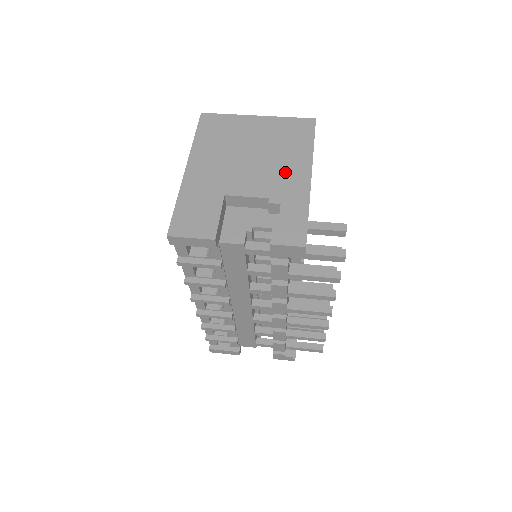
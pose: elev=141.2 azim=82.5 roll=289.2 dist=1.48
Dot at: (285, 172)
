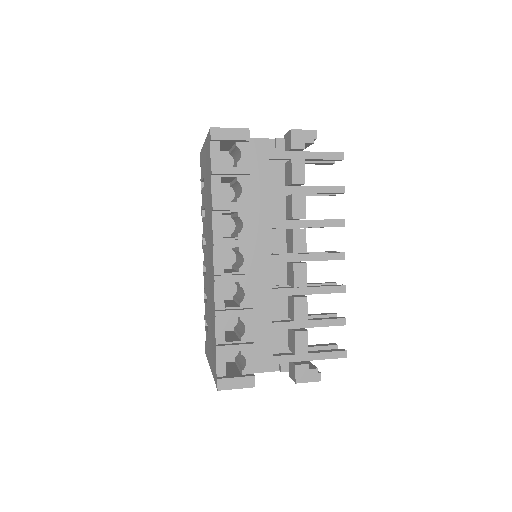
Dot at: occluded
